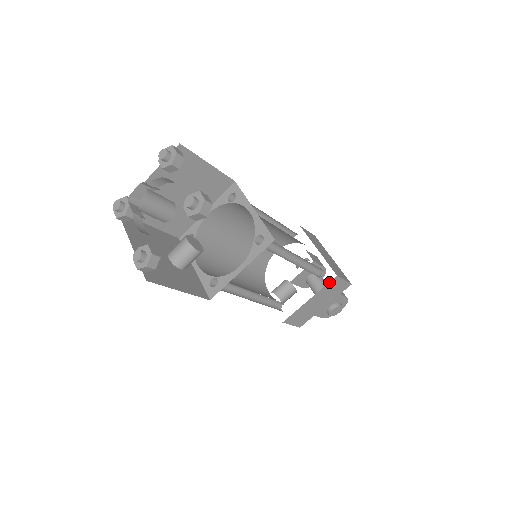
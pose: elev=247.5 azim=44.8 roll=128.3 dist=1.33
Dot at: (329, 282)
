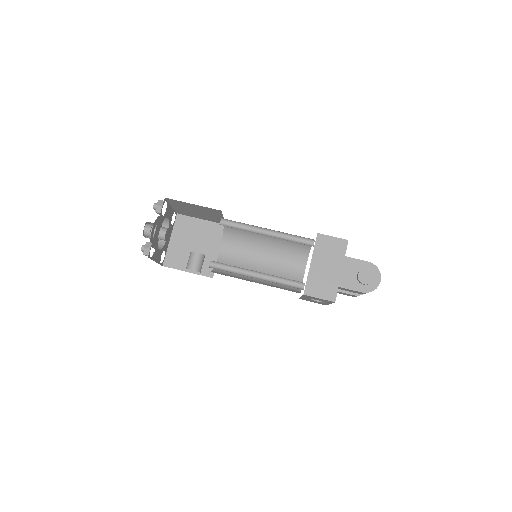
Dot at: (315, 241)
